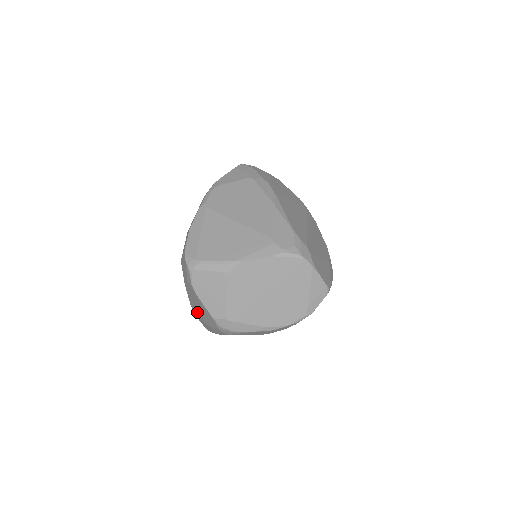
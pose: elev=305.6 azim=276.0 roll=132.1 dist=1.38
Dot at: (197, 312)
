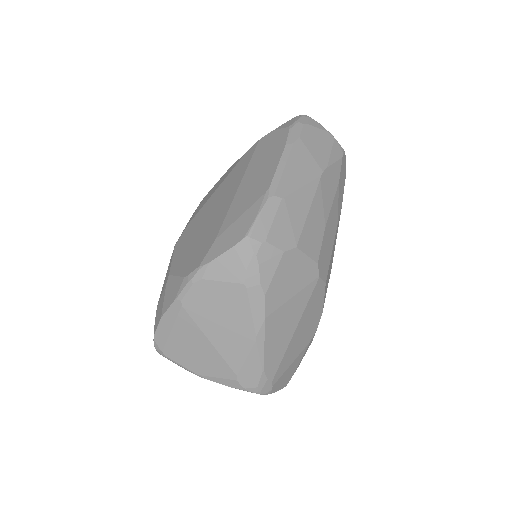
Dot at: occluded
